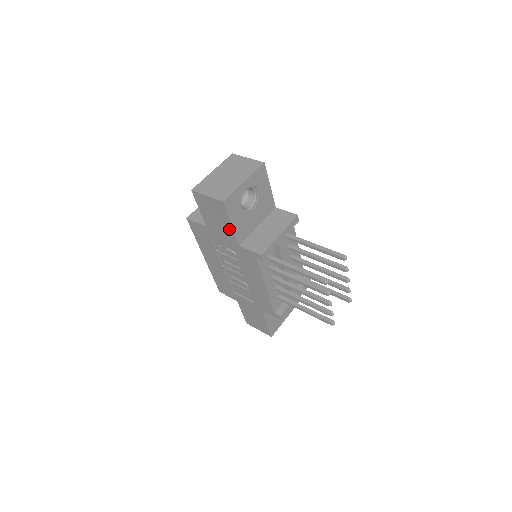
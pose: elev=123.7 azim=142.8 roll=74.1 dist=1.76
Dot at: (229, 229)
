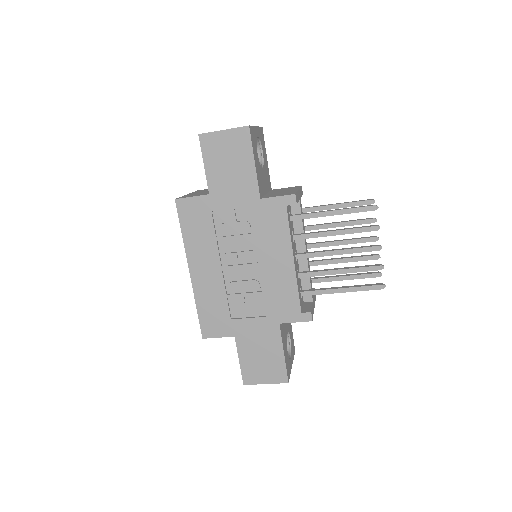
Dot at: (249, 174)
